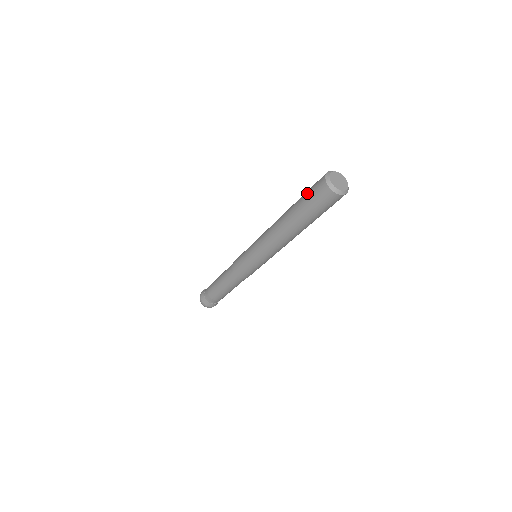
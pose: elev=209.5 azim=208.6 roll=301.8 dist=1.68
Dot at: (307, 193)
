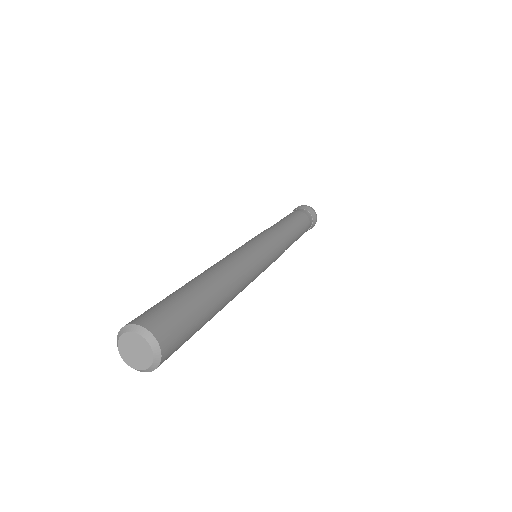
Dot at: occluded
